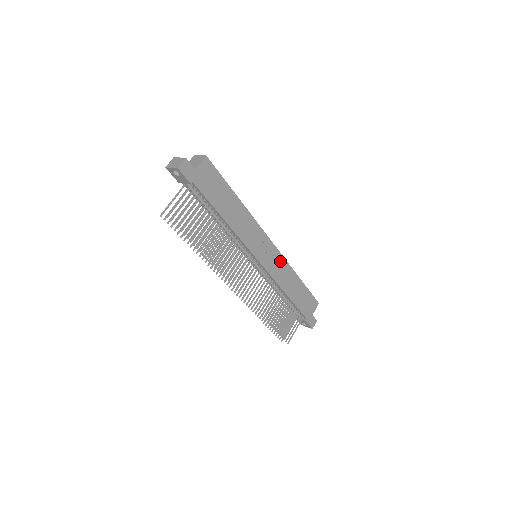
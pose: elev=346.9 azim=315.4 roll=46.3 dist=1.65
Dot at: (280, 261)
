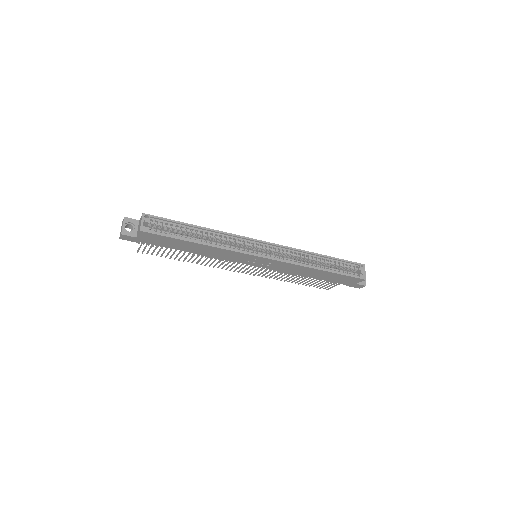
Dot at: (284, 264)
